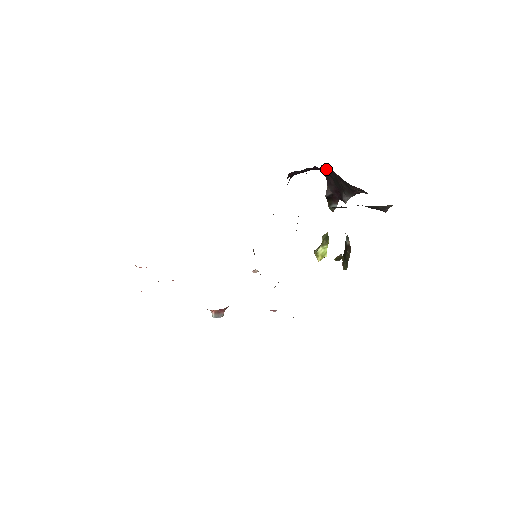
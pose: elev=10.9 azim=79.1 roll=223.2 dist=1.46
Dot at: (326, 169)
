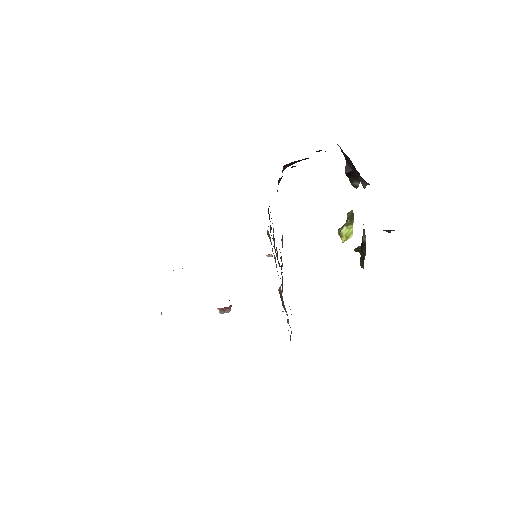
Dot at: occluded
